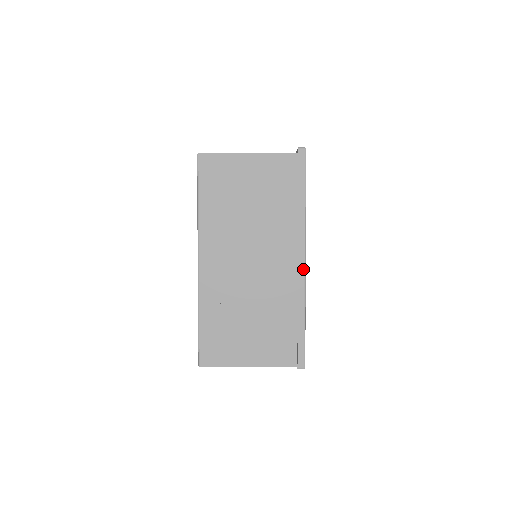
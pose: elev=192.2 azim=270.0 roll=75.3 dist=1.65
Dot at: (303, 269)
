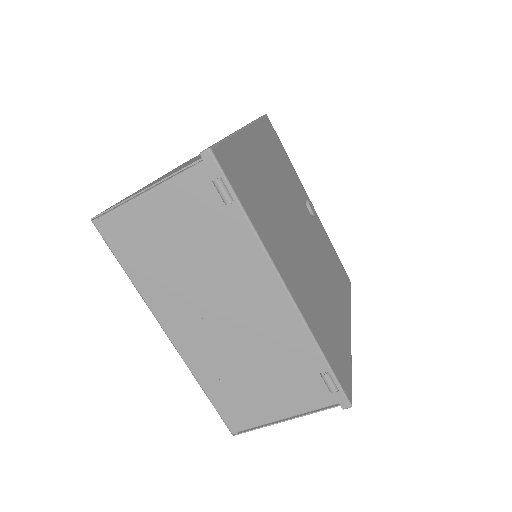
Dot at: occluded
